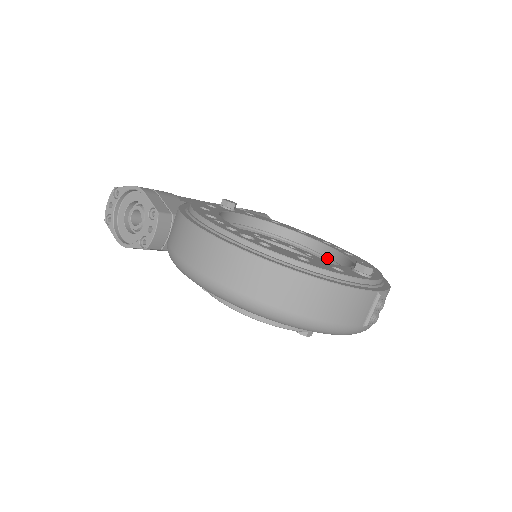
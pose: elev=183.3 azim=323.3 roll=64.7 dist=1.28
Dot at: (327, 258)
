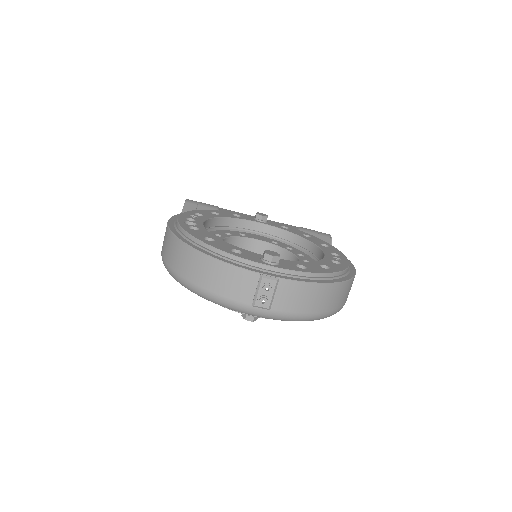
Dot at: occluded
